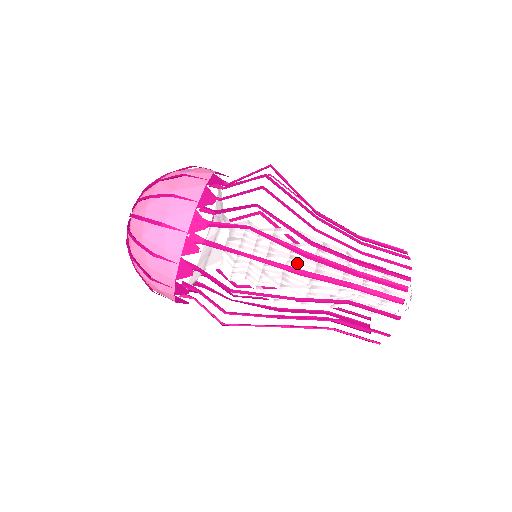
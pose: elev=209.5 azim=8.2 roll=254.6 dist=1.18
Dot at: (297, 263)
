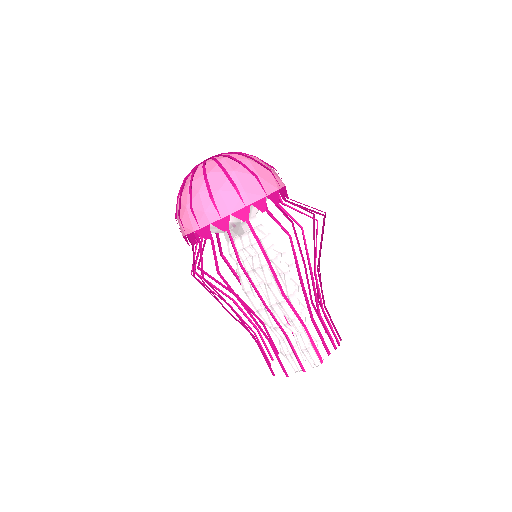
Dot at: (285, 280)
